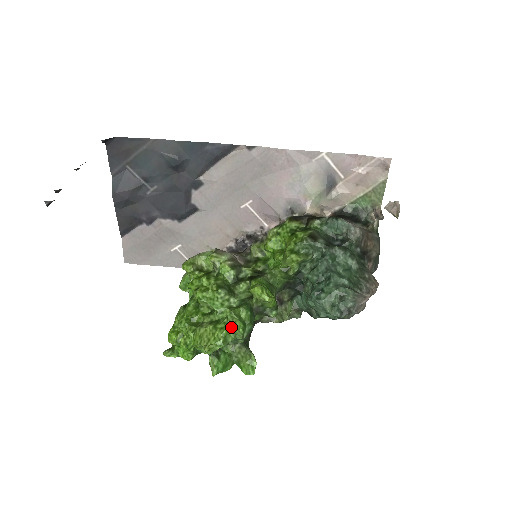
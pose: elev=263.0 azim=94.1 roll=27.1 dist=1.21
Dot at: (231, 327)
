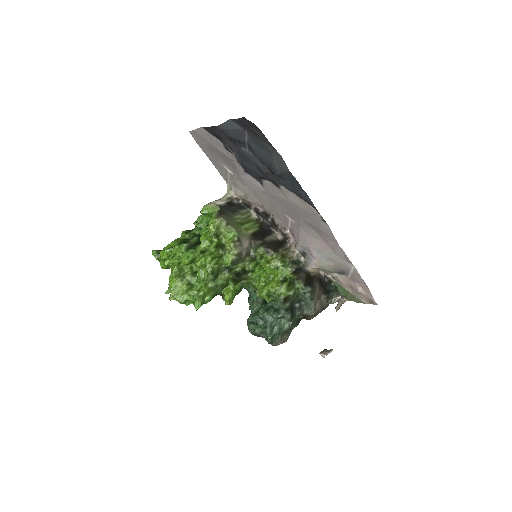
Dot at: (194, 301)
